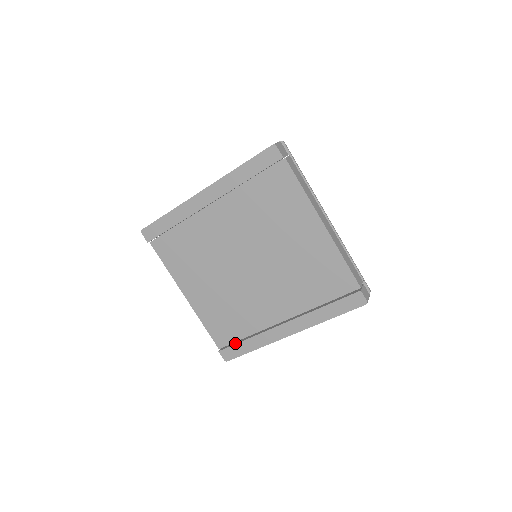
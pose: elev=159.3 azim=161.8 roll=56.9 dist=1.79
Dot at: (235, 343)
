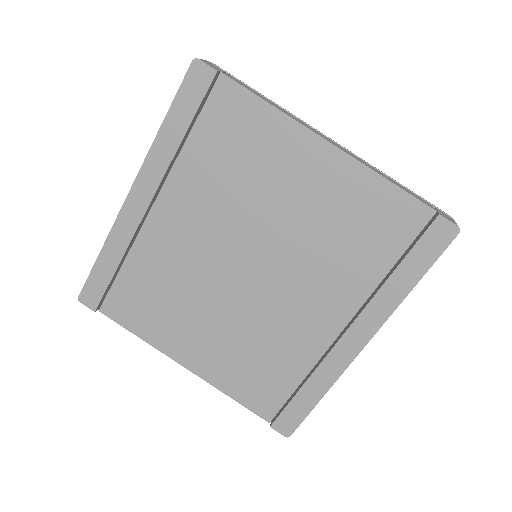
Dot at: (288, 402)
